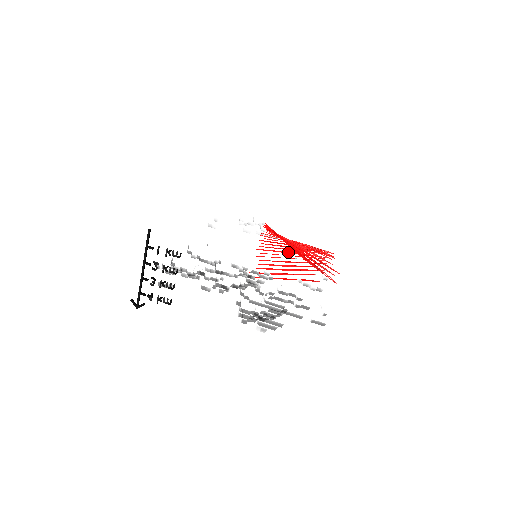
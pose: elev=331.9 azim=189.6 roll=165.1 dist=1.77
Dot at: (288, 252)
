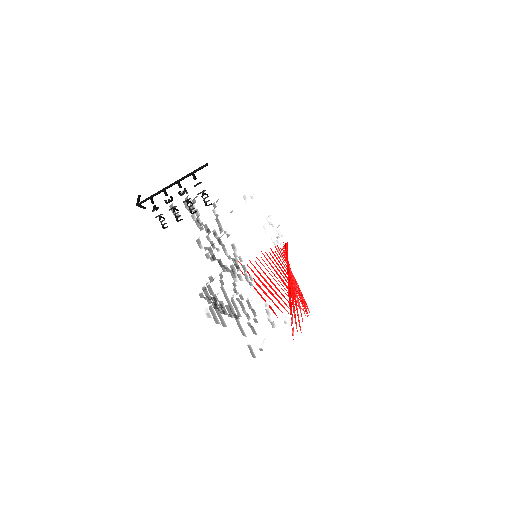
Dot at: (280, 276)
